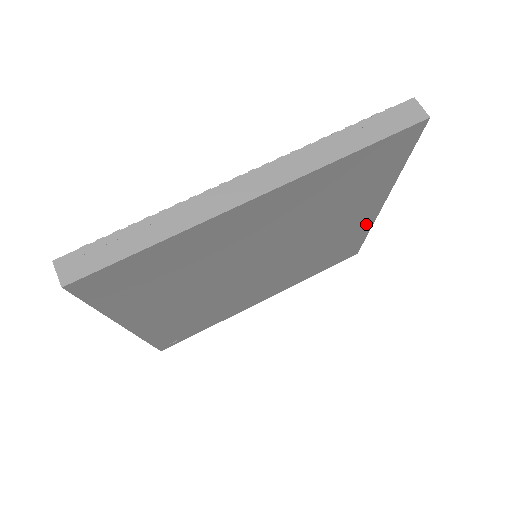
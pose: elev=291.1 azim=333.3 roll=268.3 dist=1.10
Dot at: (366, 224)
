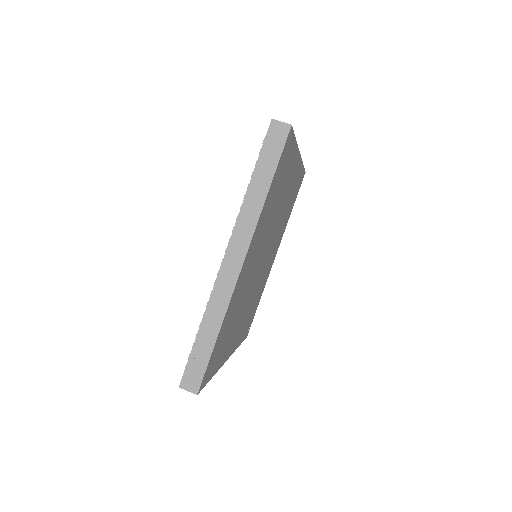
Dot at: (299, 168)
